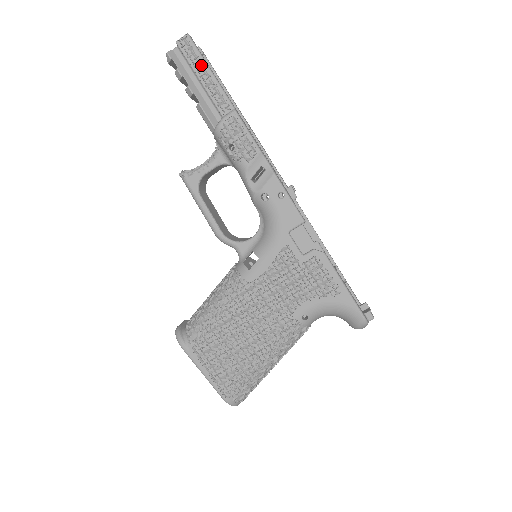
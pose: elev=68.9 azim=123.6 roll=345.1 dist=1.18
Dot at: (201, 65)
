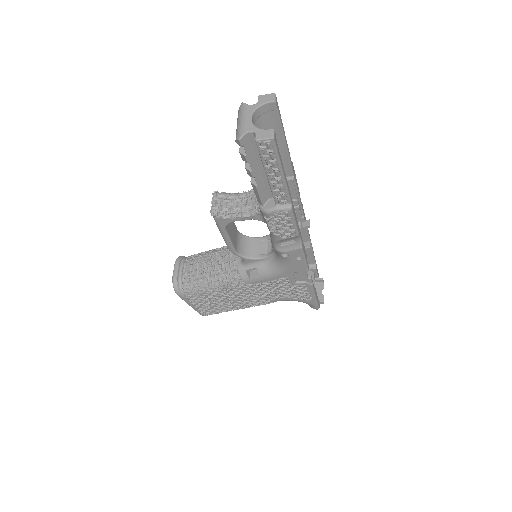
Dot at: (275, 167)
